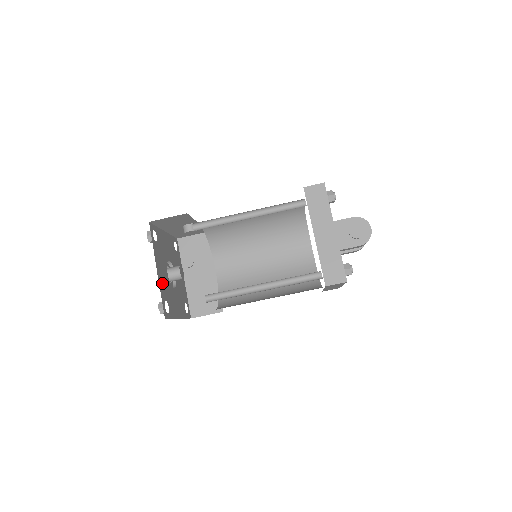
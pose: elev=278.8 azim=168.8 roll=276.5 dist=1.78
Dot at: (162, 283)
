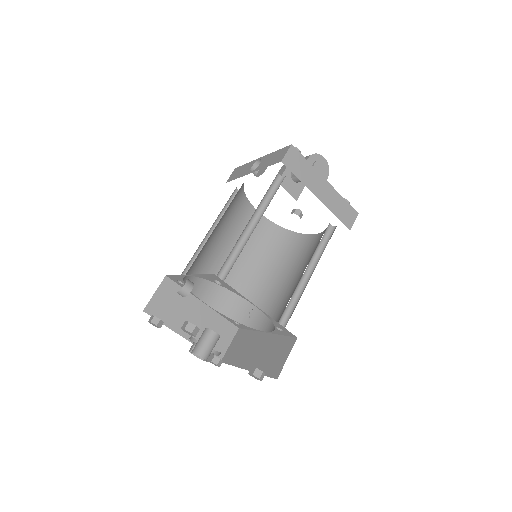
Dot at: occluded
